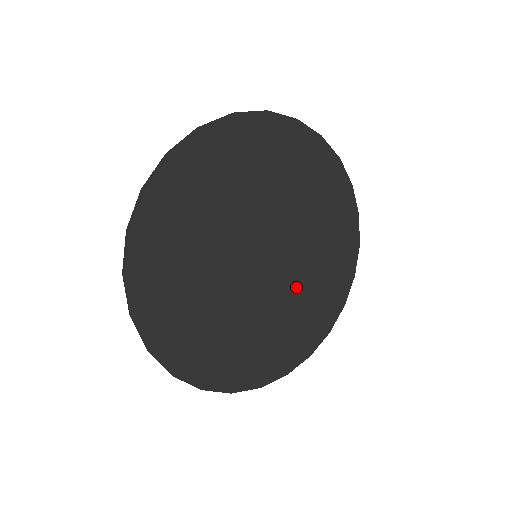
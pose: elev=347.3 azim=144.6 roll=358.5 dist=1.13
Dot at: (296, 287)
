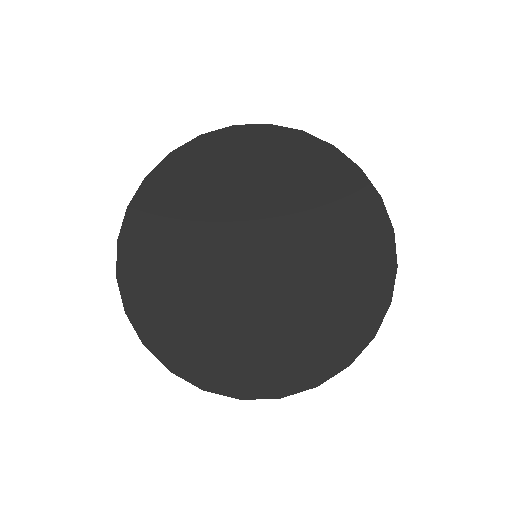
Dot at: (307, 282)
